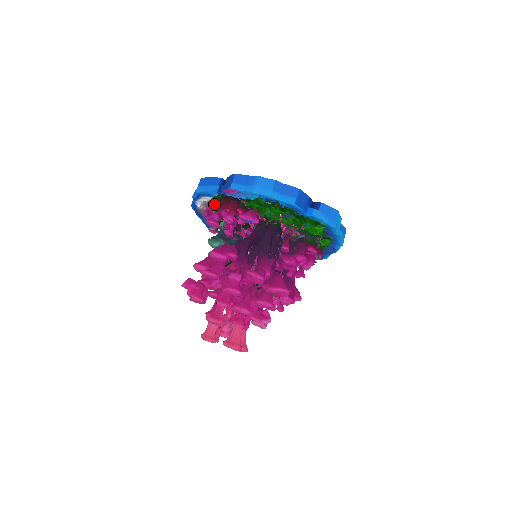
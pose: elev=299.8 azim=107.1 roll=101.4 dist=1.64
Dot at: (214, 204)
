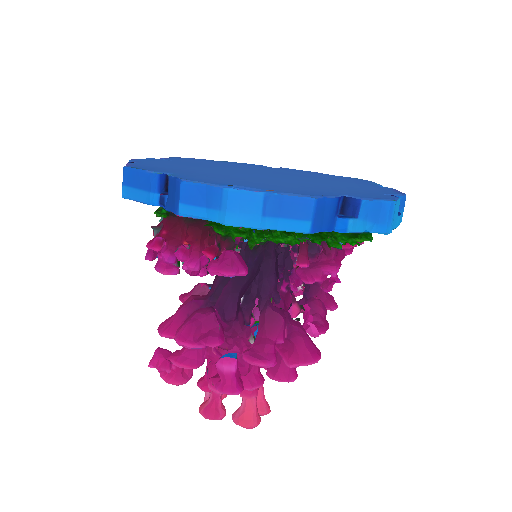
Dot at: (158, 240)
